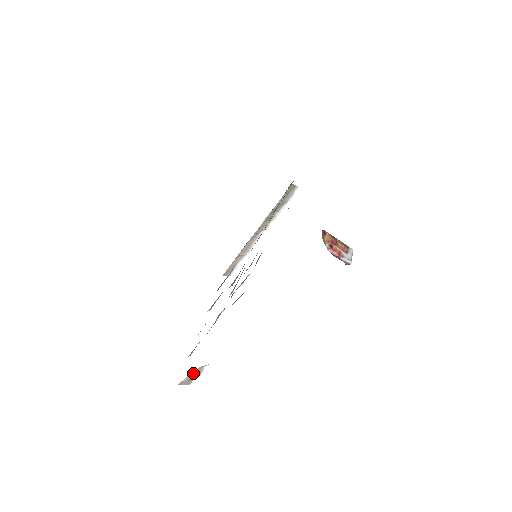
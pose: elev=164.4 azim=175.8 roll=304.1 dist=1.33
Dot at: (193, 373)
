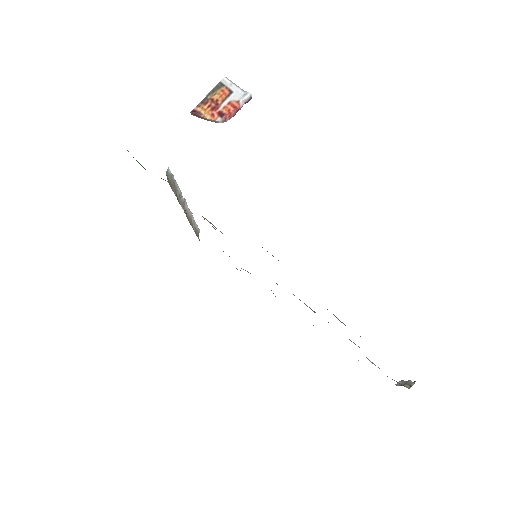
Dot at: occluded
